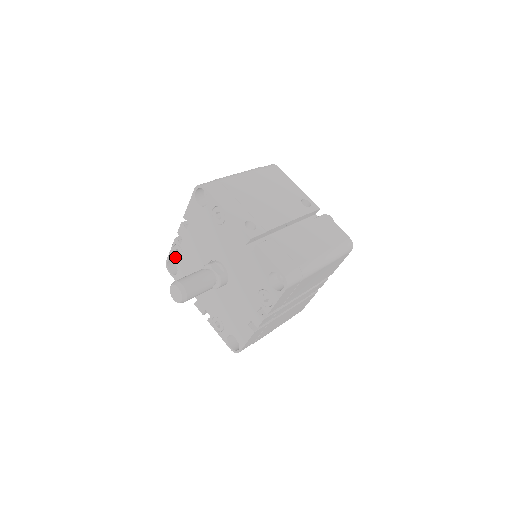
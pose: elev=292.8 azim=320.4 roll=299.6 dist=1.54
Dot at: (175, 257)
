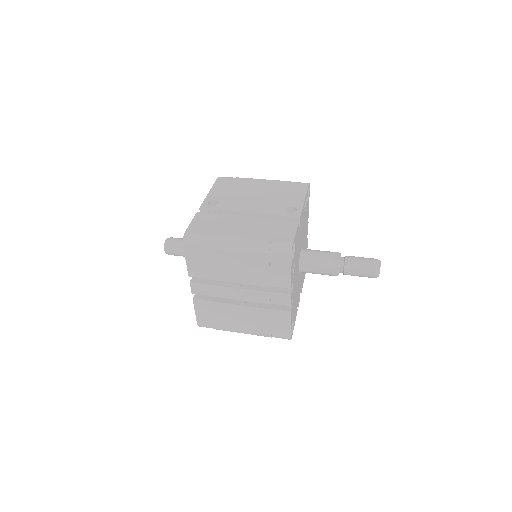
Dot at: occluded
